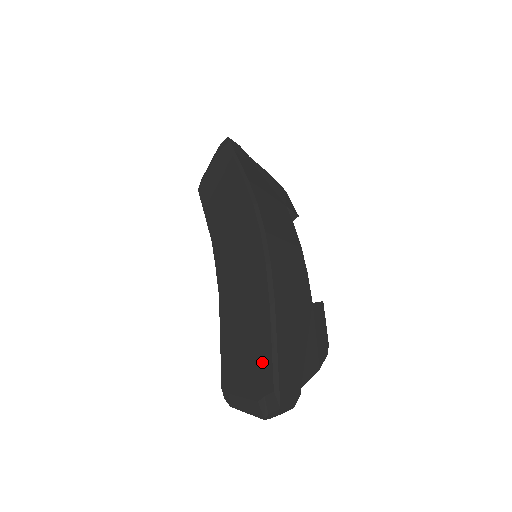
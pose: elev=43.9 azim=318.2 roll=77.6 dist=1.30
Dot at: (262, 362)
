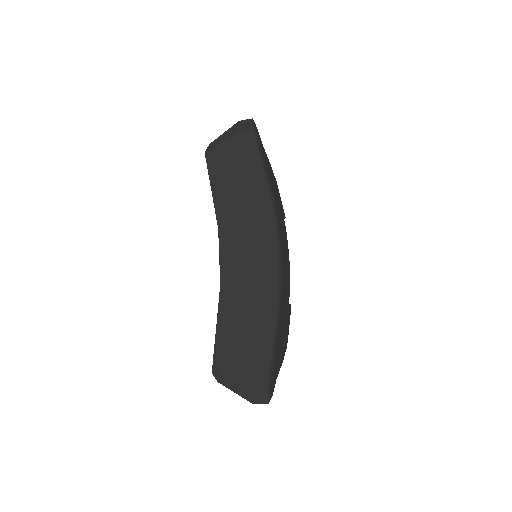
Dot at: (260, 362)
